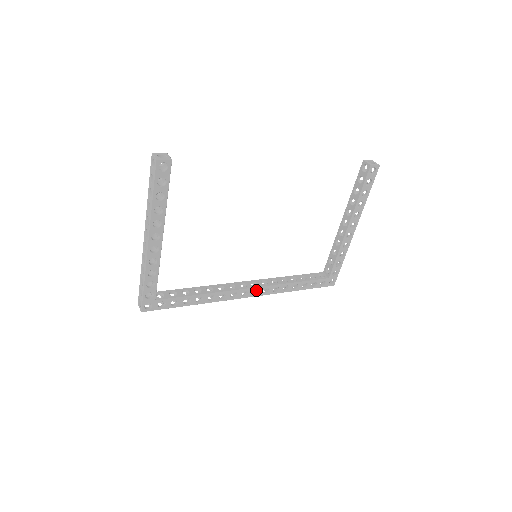
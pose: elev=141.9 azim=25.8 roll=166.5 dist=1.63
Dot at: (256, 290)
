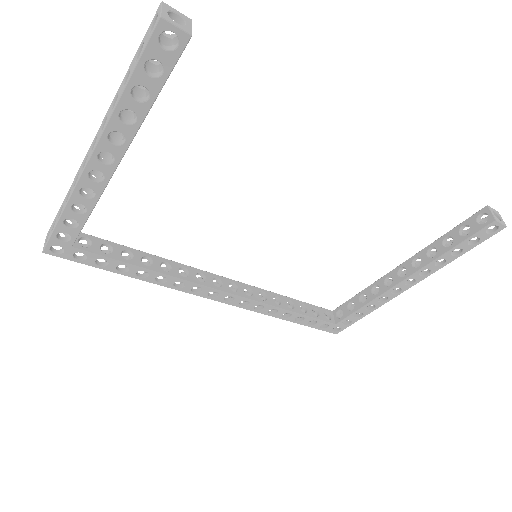
Dot at: occluded
